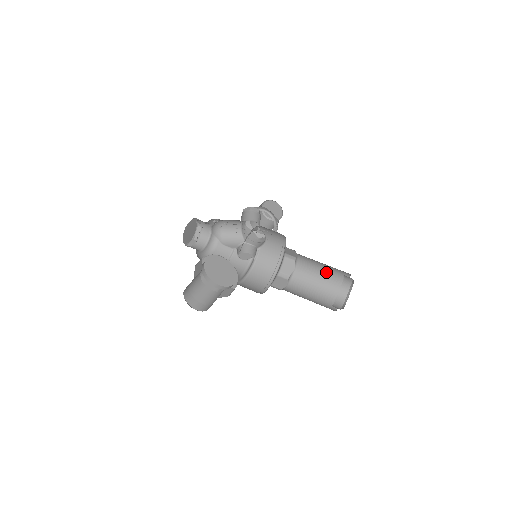
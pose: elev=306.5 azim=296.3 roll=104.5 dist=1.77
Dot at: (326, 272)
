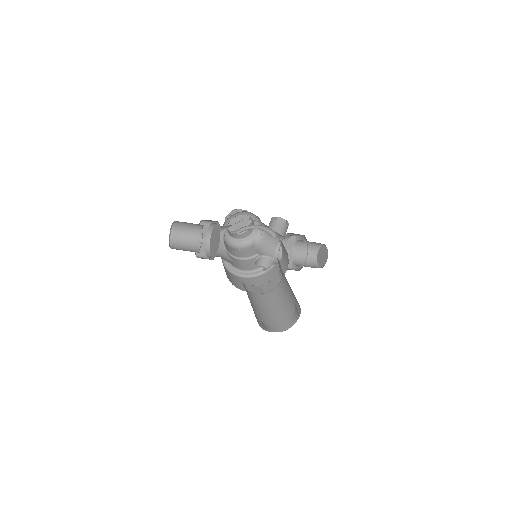
Dot at: (291, 300)
